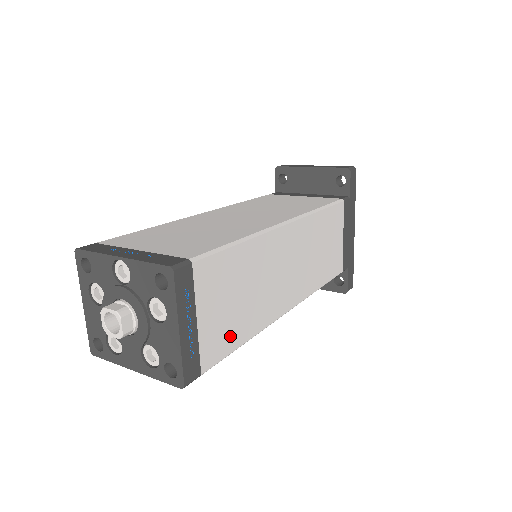
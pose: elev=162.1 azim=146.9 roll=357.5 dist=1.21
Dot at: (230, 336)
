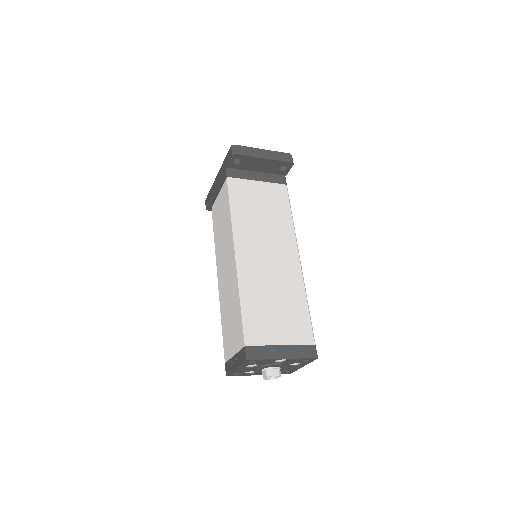
Dot at: occluded
